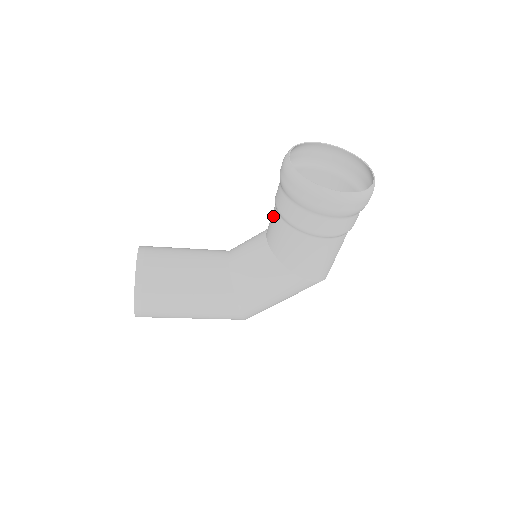
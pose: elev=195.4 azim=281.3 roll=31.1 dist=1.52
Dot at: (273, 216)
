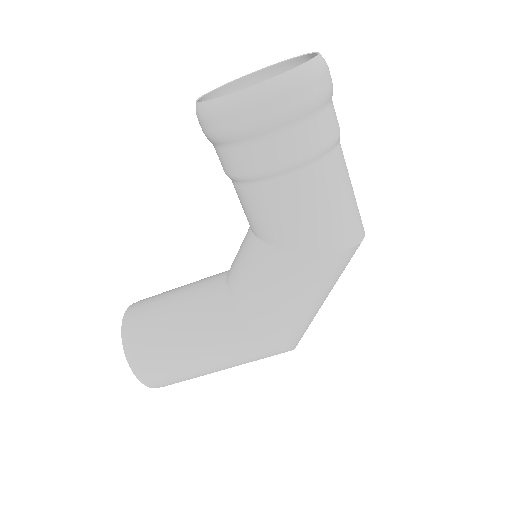
Dot at: occluded
